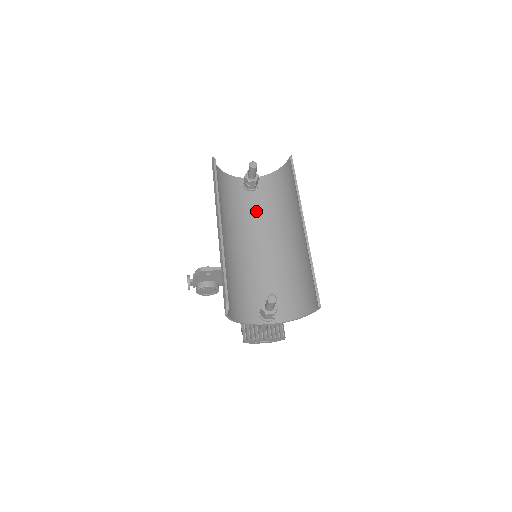
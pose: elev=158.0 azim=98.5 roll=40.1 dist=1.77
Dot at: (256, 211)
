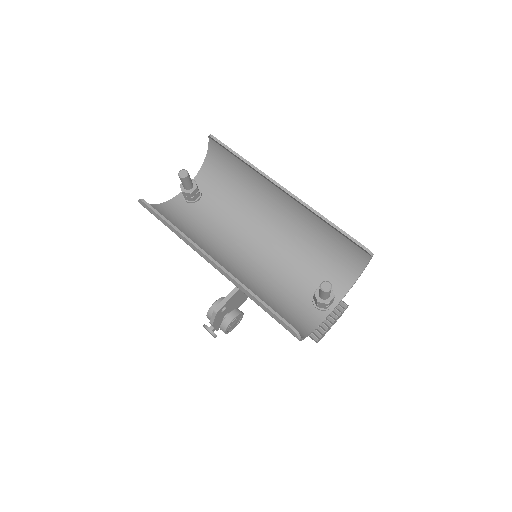
Dot at: (221, 215)
